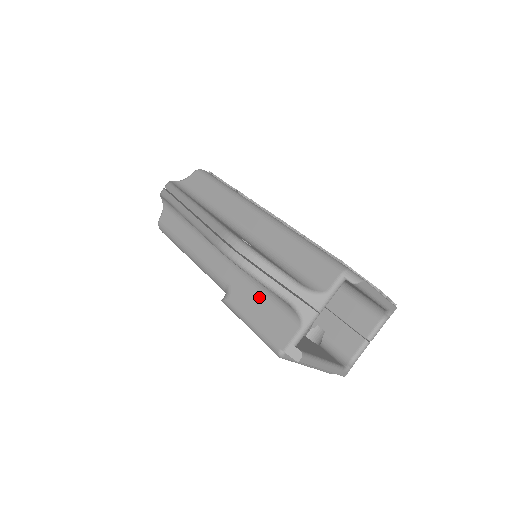
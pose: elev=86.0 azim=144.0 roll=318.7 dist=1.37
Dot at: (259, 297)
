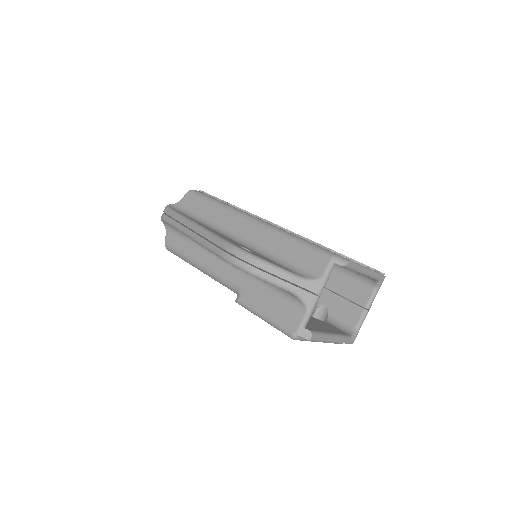
Dot at: (266, 293)
